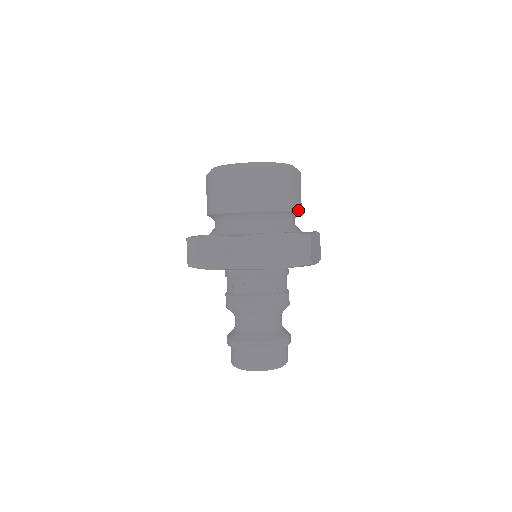
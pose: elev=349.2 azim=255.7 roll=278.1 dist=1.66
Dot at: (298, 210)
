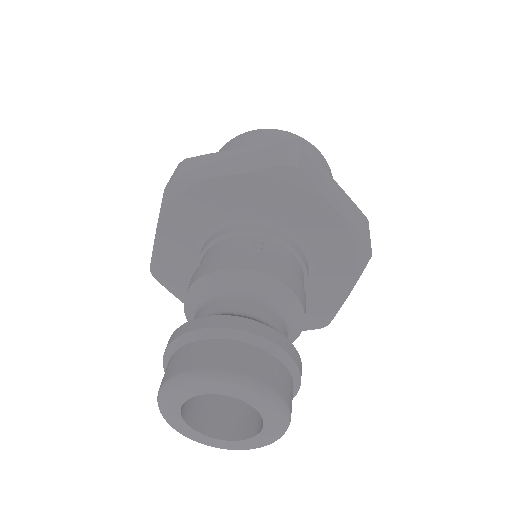
Dot at: occluded
